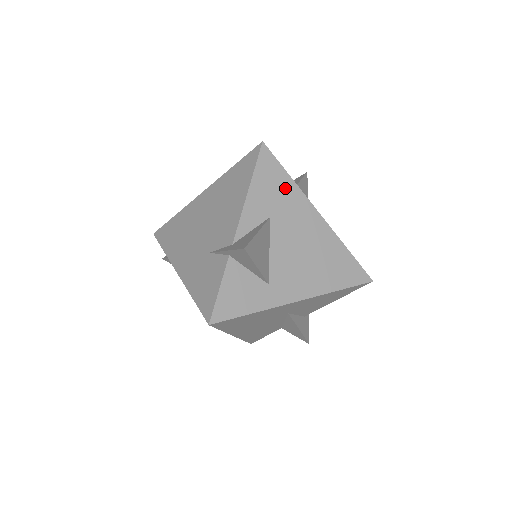
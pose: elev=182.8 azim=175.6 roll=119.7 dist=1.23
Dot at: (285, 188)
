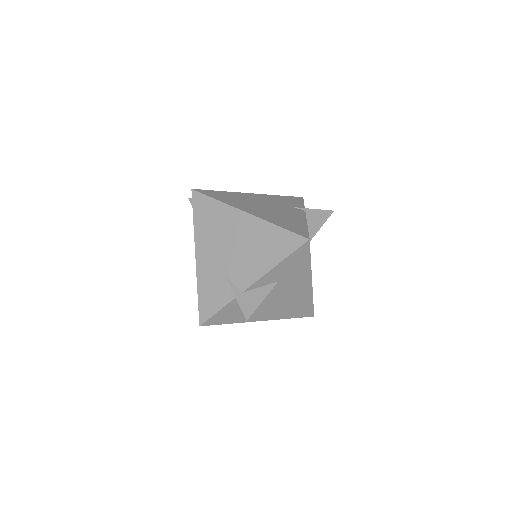
Dot at: (302, 267)
